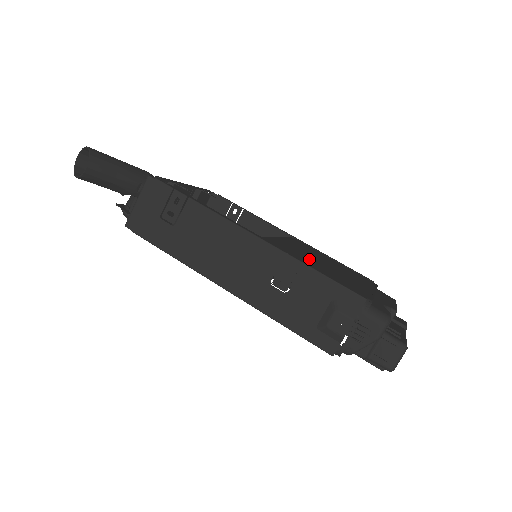
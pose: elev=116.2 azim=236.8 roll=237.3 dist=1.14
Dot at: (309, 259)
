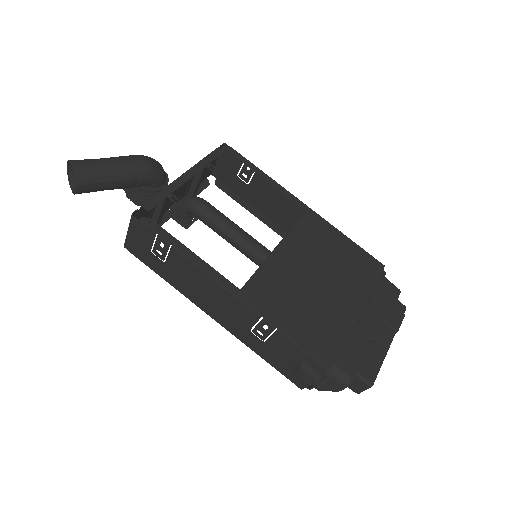
Dot at: (294, 298)
